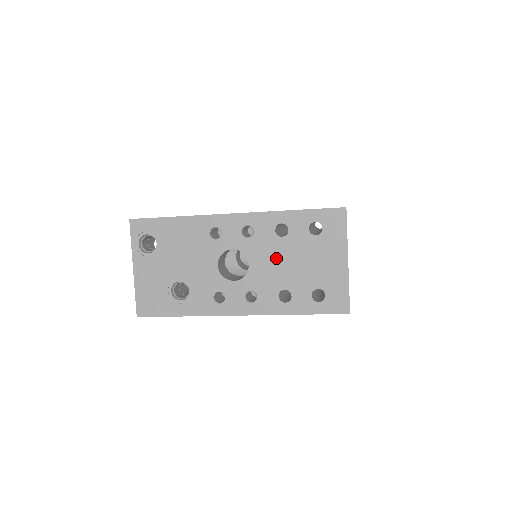
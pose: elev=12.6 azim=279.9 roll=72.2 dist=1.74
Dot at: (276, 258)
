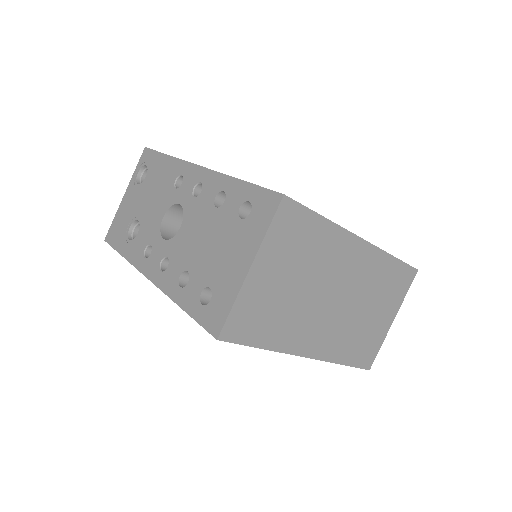
Dot at: (200, 230)
